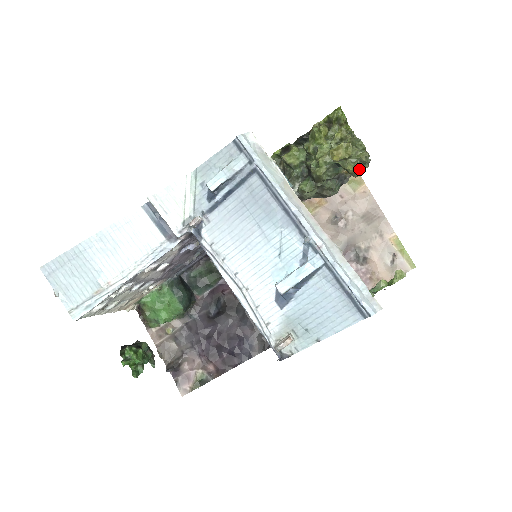
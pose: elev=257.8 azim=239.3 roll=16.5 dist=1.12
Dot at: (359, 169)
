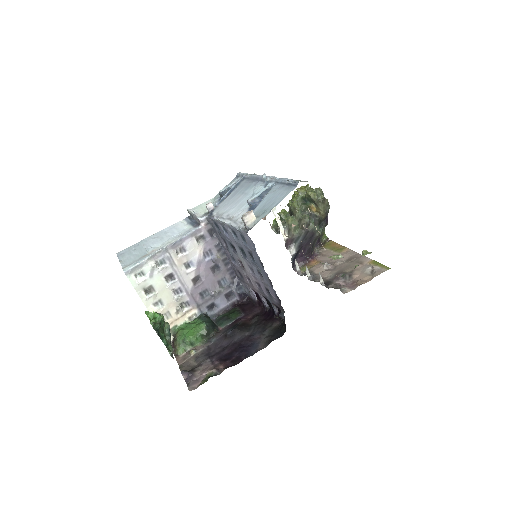
Dot at: (315, 193)
